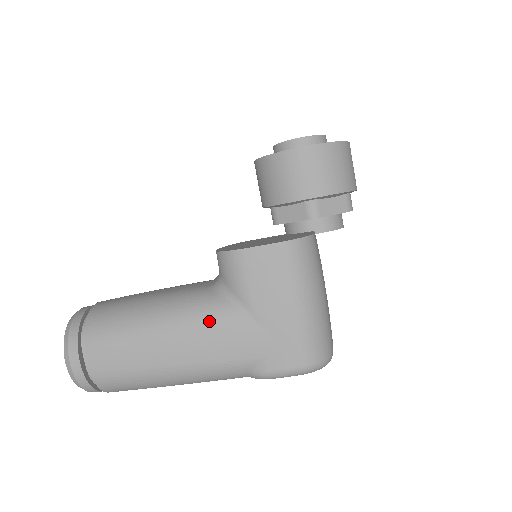
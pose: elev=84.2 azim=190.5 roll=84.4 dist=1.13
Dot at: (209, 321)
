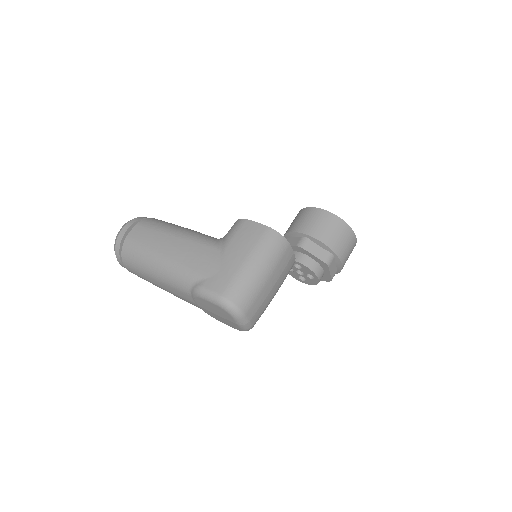
Dot at: (200, 243)
